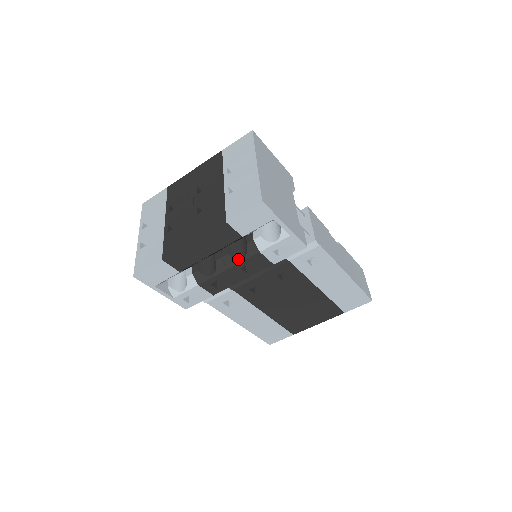
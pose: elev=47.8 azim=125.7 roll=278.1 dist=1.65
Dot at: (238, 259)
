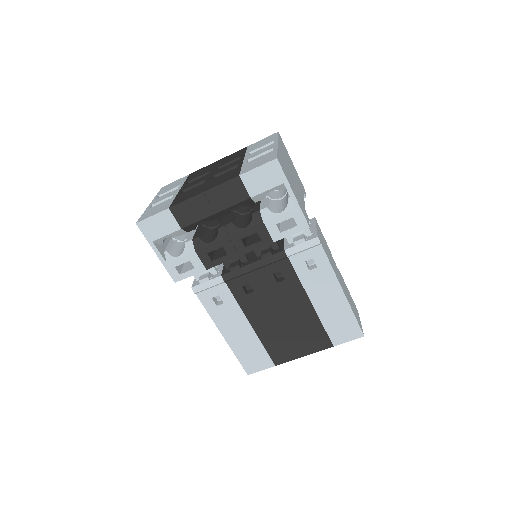
Dot at: (241, 228)
